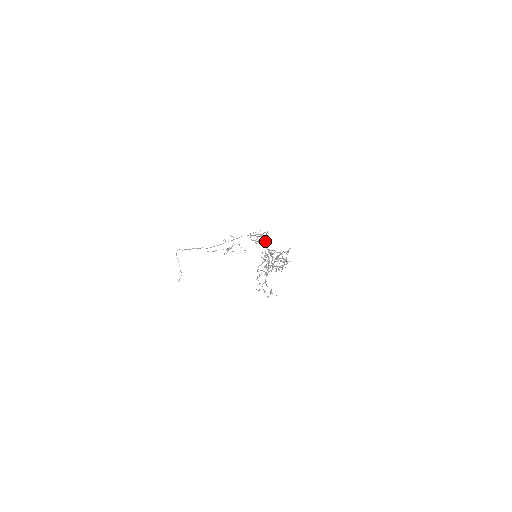
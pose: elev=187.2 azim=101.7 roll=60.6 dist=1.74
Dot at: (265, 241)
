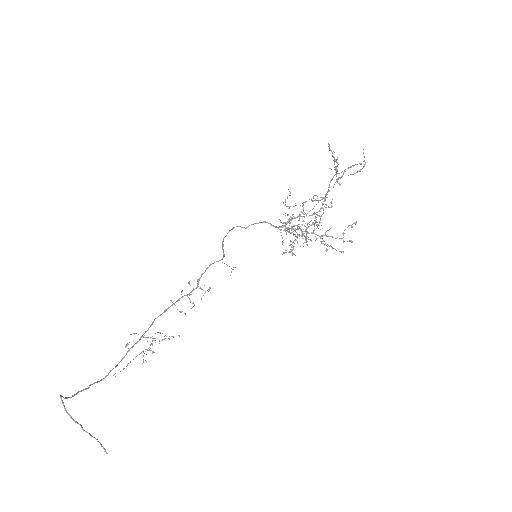
Dot at: occluded
